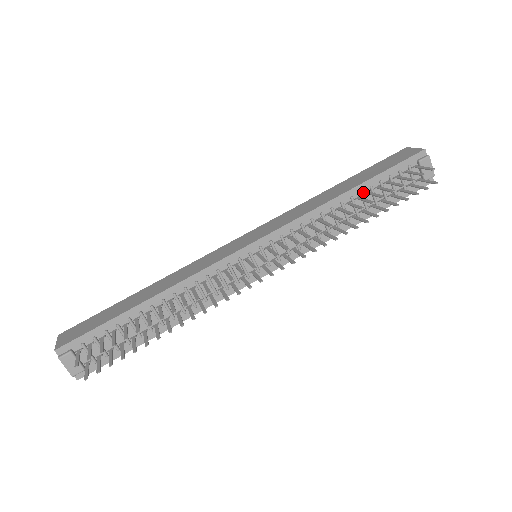
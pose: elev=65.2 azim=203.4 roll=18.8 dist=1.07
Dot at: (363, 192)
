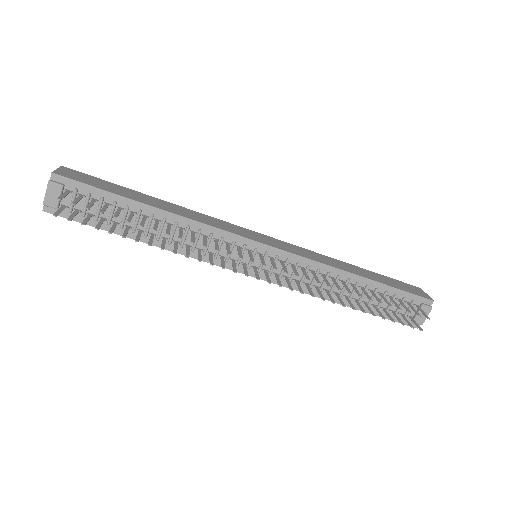
Dot at: (368, 287)
